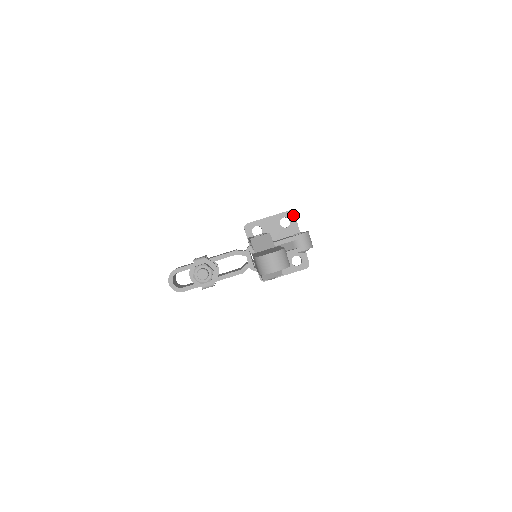
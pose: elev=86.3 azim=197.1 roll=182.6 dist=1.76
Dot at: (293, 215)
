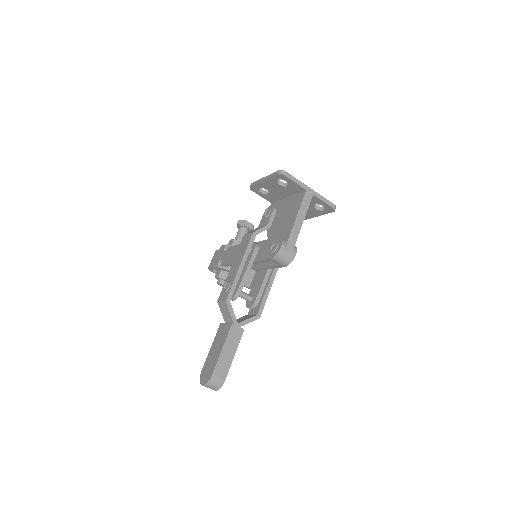
Dot at: (284, 177)
